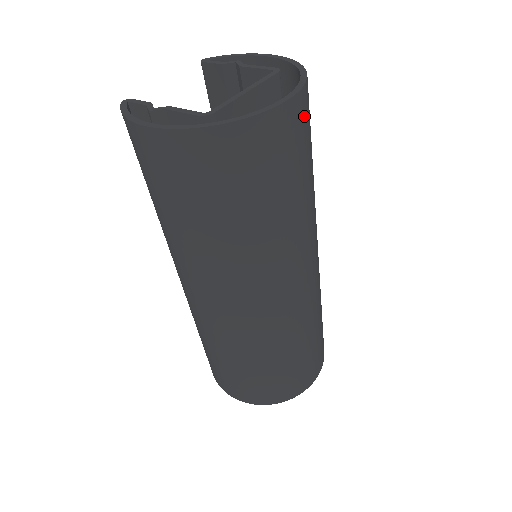
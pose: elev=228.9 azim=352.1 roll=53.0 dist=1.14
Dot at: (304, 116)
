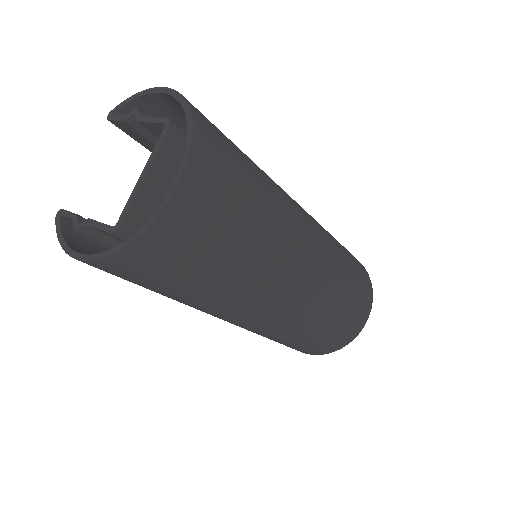
Dot at: (209, 173)
